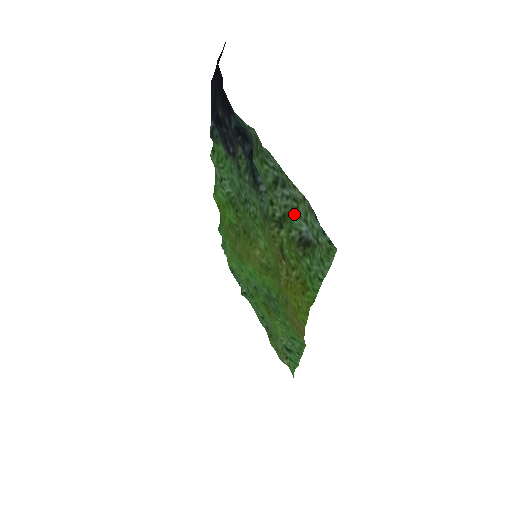
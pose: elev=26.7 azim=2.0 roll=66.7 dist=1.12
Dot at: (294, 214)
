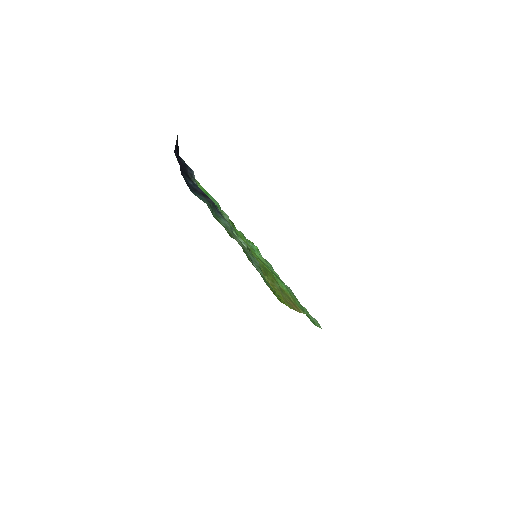
Dot at: occluded
